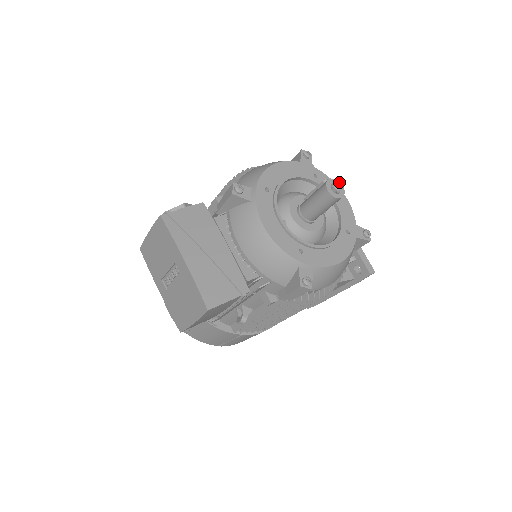
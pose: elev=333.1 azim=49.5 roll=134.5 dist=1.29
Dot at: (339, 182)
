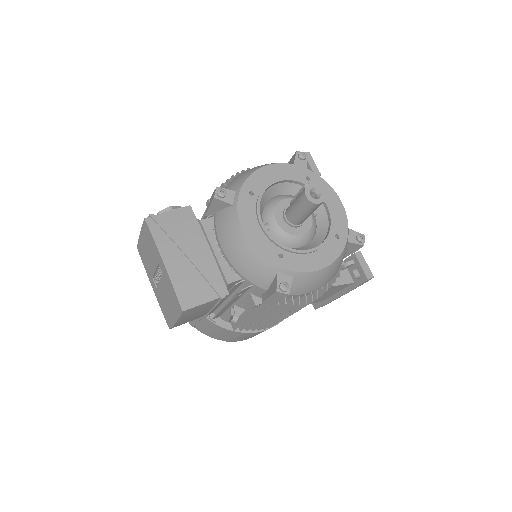
Dot at: (320, 187)
